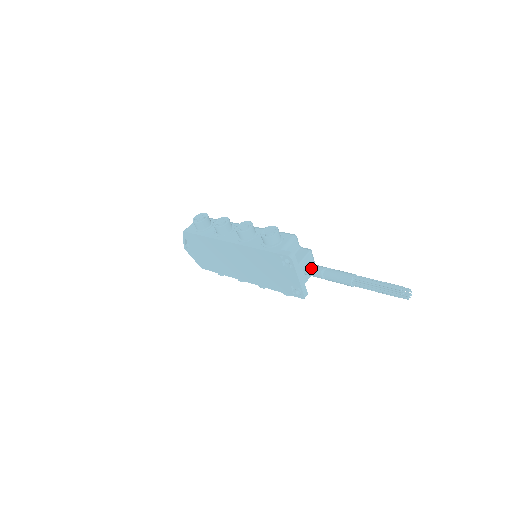
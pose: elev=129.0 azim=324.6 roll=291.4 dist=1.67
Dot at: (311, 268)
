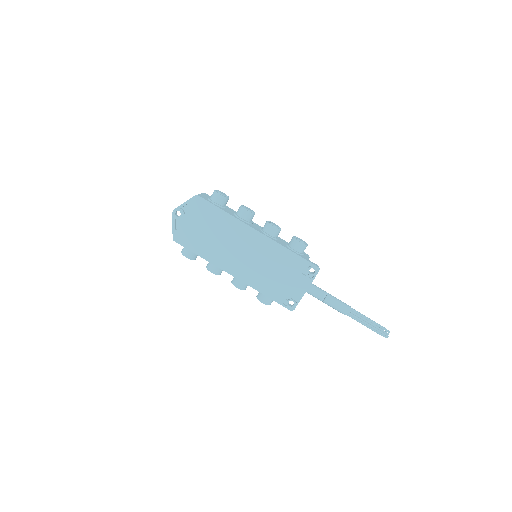
Dot at: (316, 287)
